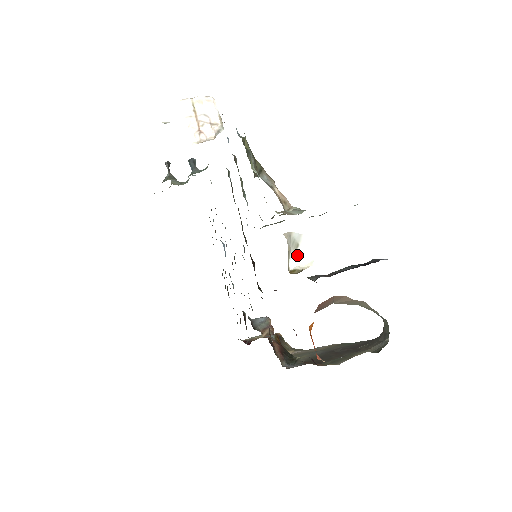
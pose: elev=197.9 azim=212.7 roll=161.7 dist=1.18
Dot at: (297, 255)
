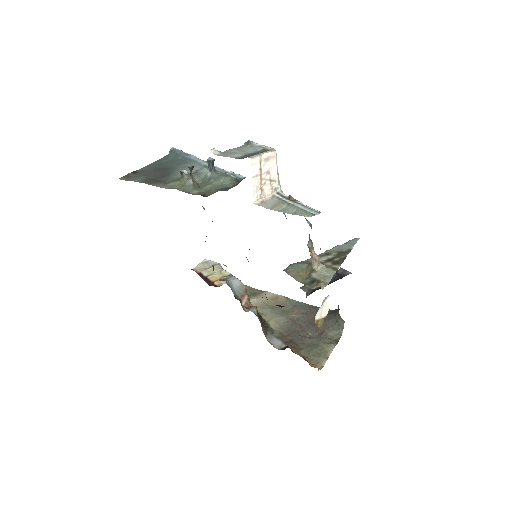
Dot at: (321, 308)
